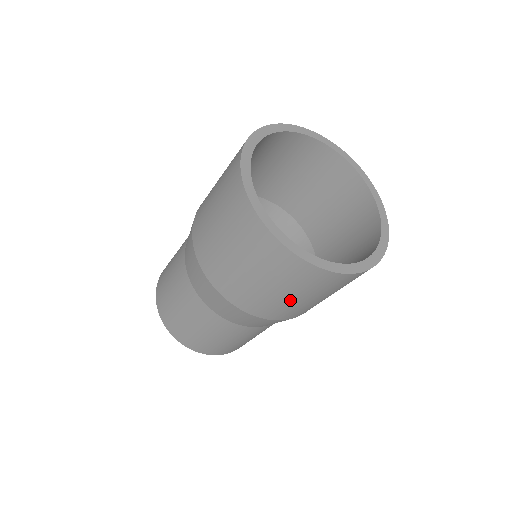
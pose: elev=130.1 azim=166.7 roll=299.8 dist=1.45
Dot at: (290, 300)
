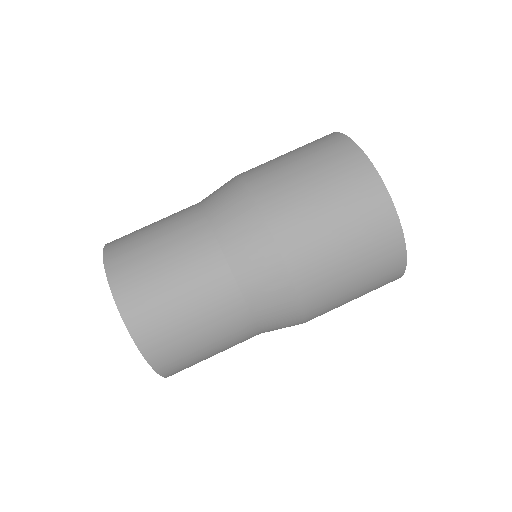
Dot at: (348, 299)
